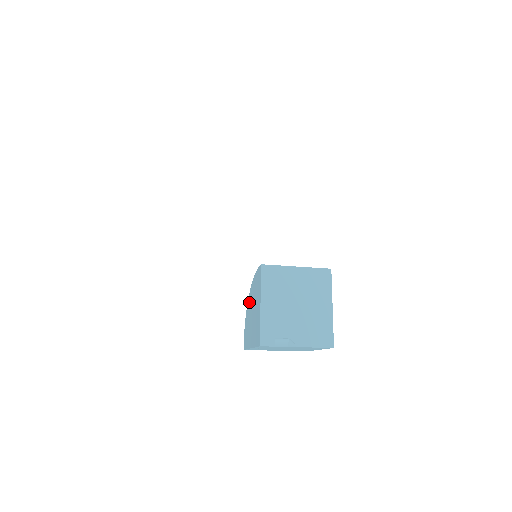
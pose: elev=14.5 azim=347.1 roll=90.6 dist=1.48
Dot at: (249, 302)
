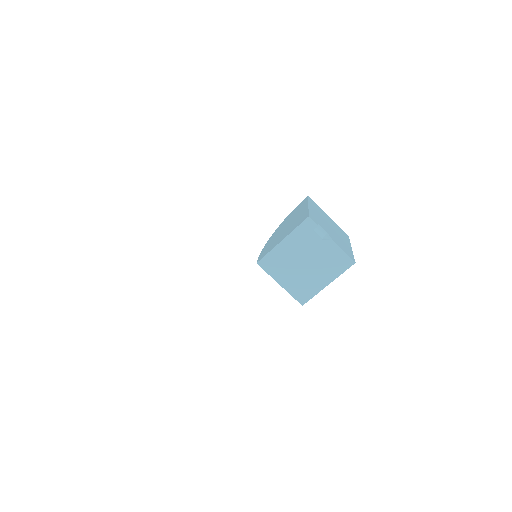
Dot at: (276, 231)
